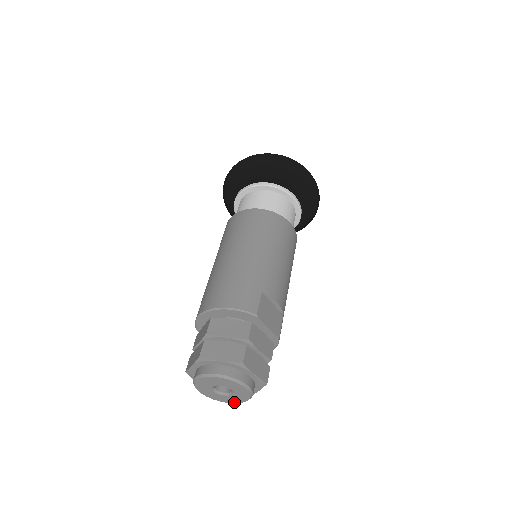
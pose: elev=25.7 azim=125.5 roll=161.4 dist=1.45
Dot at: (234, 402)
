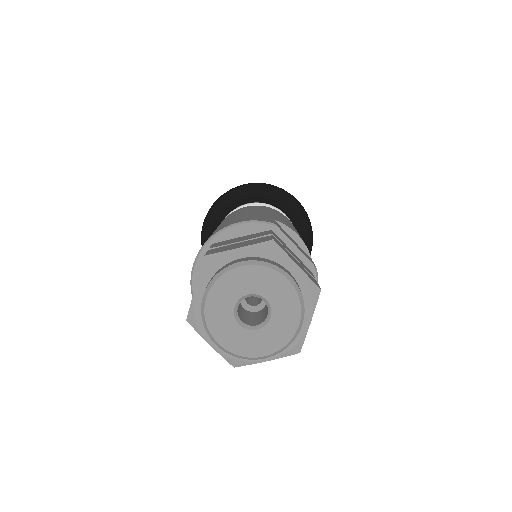
Dot at: (277, 347)
